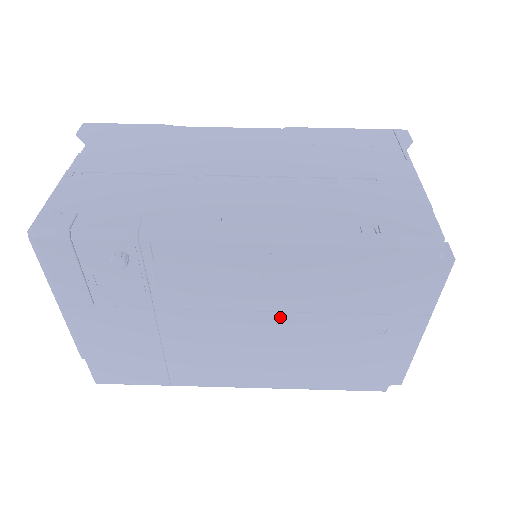
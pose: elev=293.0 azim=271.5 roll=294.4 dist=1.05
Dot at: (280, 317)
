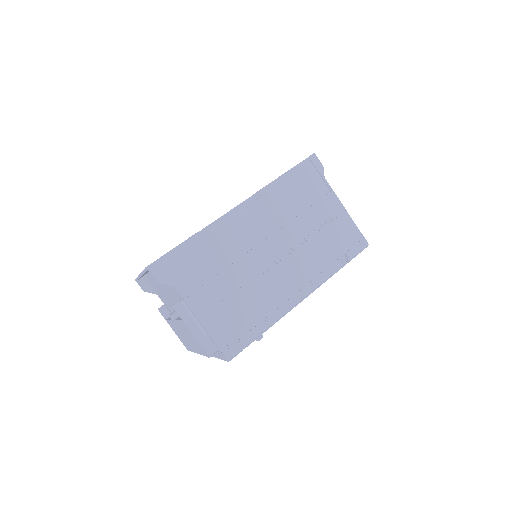
Dot at: occluded
